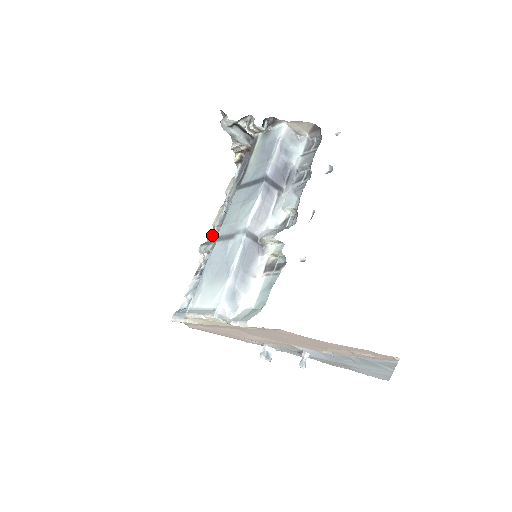
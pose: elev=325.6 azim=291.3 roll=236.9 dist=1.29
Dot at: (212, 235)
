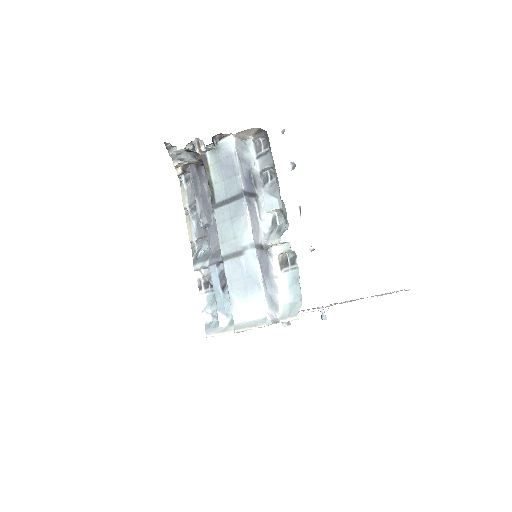
Dot at: (196, 250)
